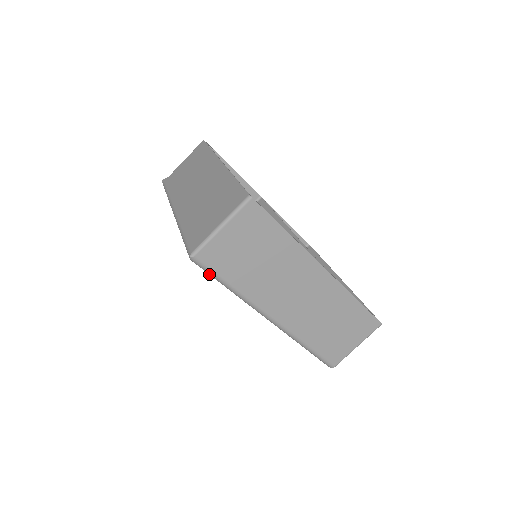
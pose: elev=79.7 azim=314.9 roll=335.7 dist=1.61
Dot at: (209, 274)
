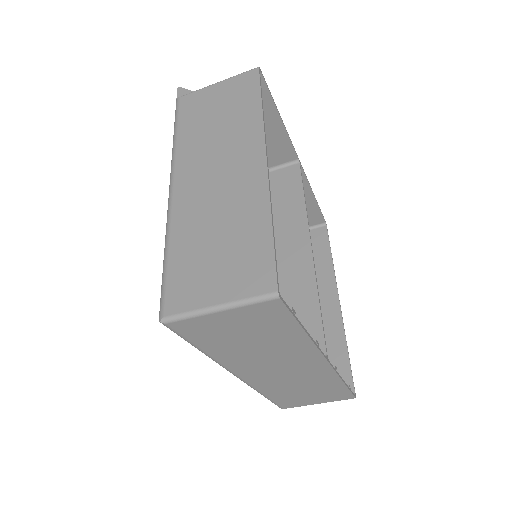
Dot at: occluded
